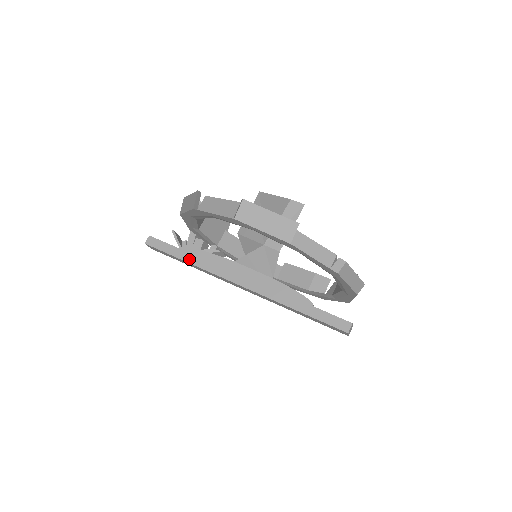
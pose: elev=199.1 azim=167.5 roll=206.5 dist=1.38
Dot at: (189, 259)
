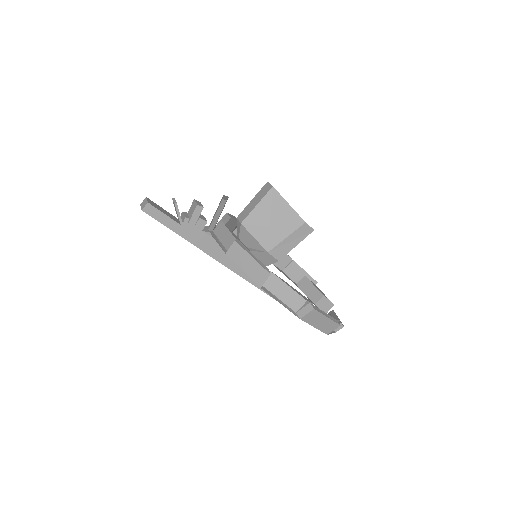
Dot at: (189, 238)
